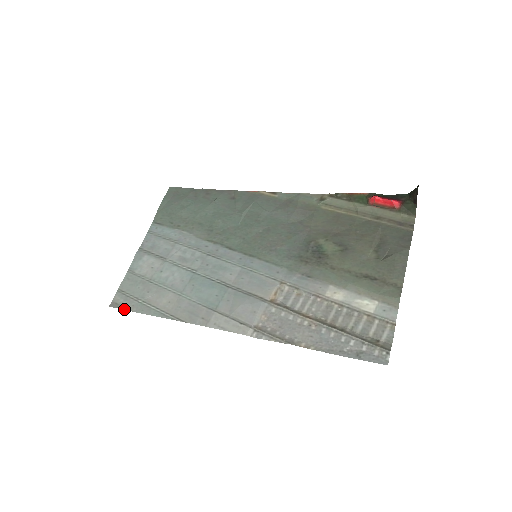
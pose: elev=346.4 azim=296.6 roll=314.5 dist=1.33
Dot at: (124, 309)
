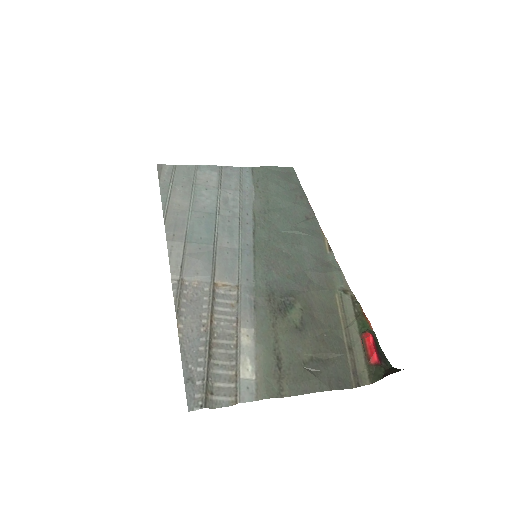
Dot at: (159, 175)
